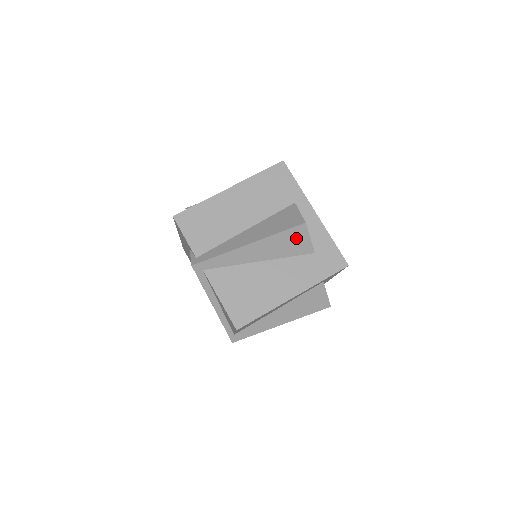
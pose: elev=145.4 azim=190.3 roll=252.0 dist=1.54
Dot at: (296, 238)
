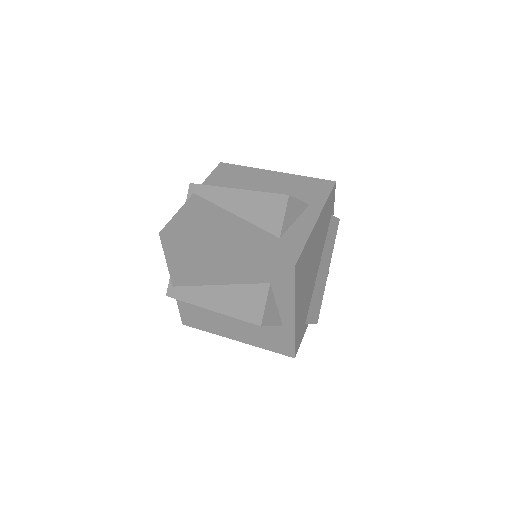
Dot at: (273, 208)
